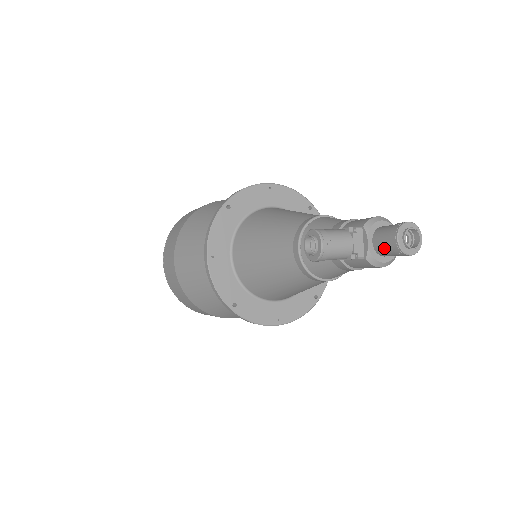
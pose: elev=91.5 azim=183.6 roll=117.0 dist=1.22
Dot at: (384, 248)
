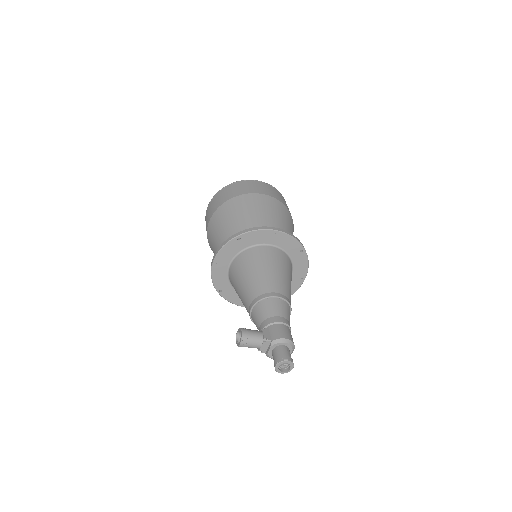
Dot at: occluded
